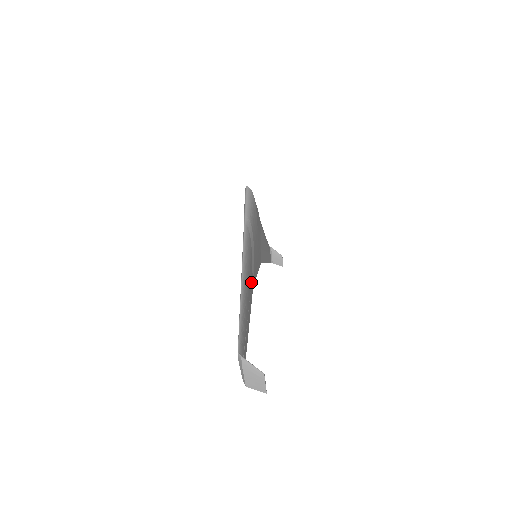
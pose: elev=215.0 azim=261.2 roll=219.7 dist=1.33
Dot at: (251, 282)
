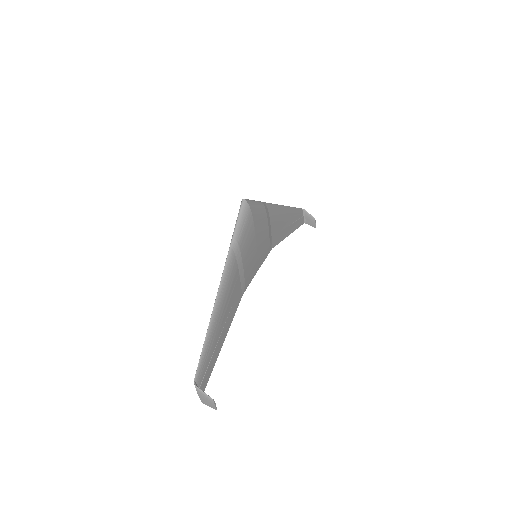
Dot at: (236, 296)
